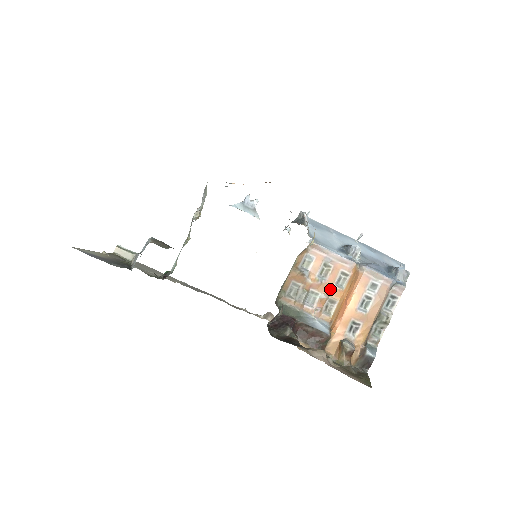
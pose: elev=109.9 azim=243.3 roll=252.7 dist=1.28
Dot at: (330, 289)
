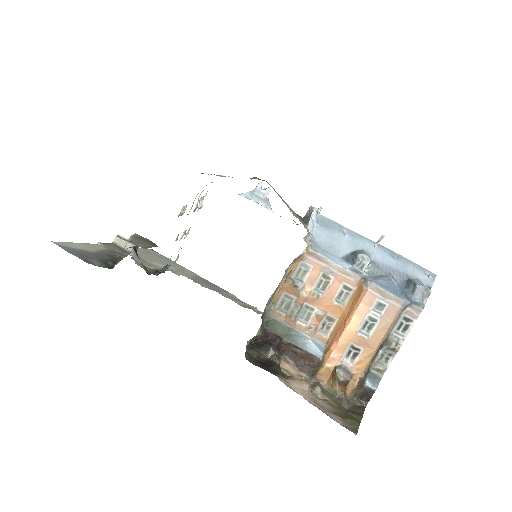
Dot at: (328, 305)
